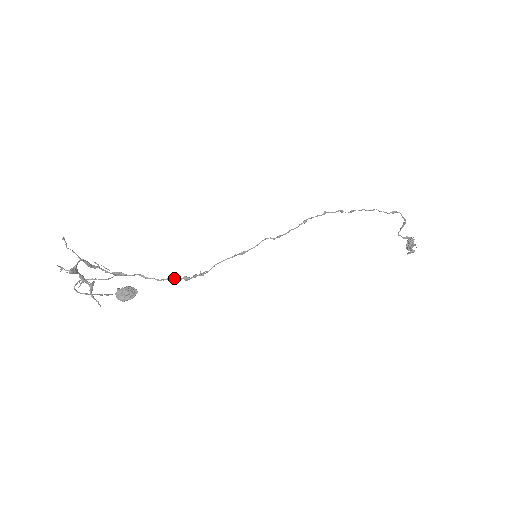
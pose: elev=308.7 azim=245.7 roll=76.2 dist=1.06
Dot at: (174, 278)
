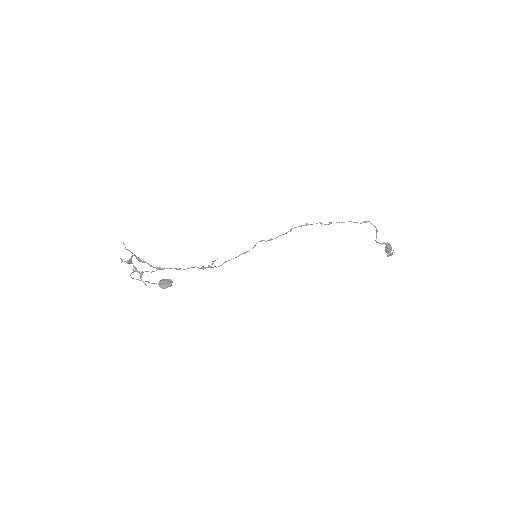
Dot at: occluded
